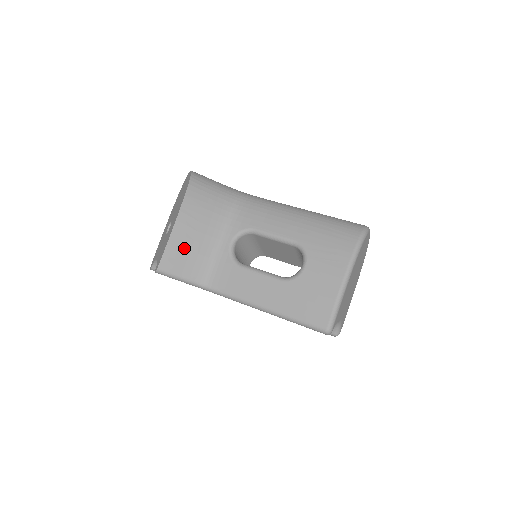
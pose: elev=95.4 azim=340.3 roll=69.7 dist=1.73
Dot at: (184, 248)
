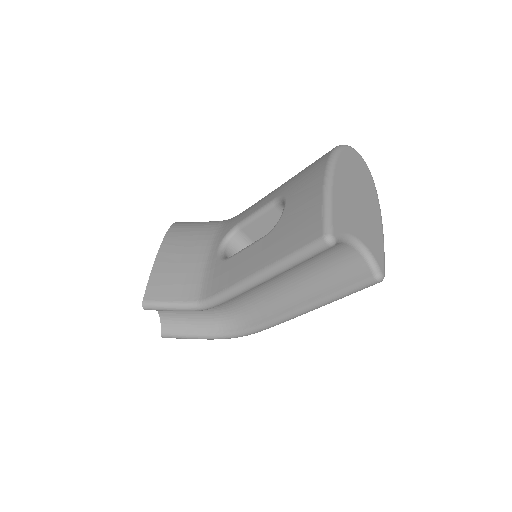
Dot at: (169, 273)
